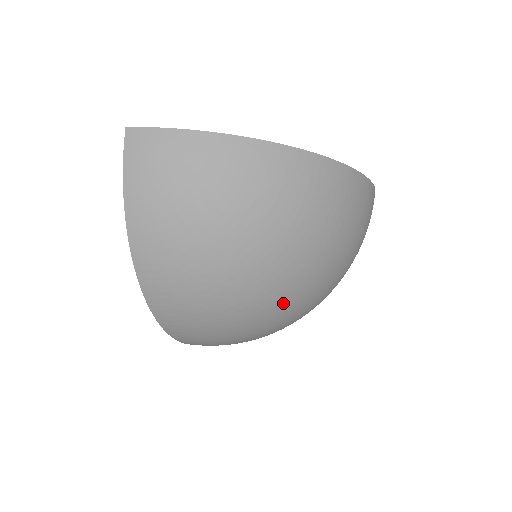
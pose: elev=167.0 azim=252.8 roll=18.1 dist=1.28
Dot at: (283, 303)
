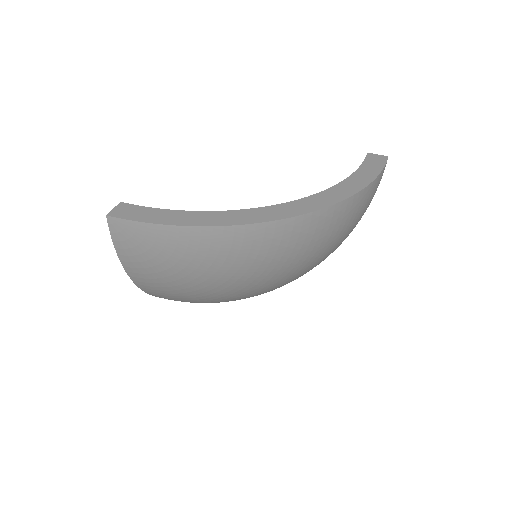
Dot at: occluded
